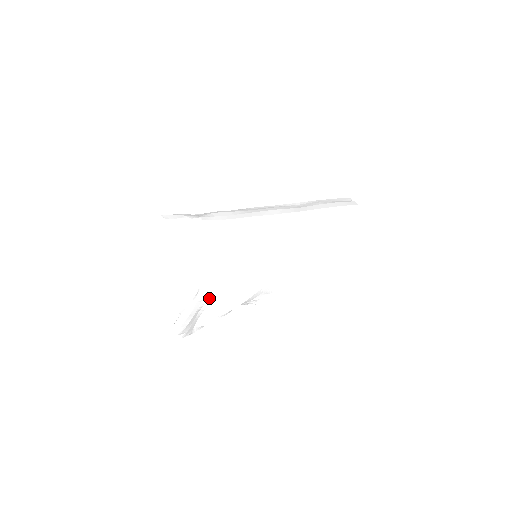
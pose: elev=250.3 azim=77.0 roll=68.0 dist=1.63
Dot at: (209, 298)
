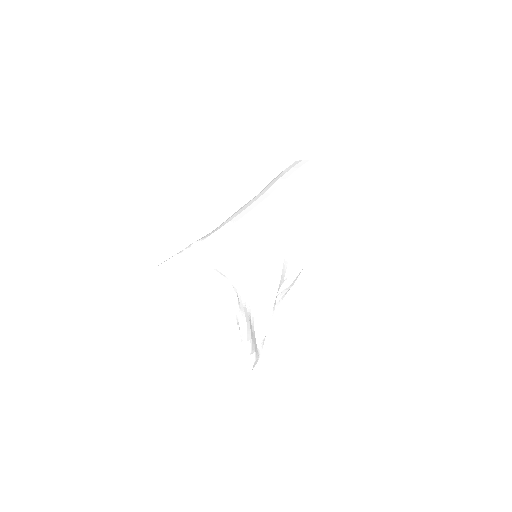
Dot at: (250, 301)
